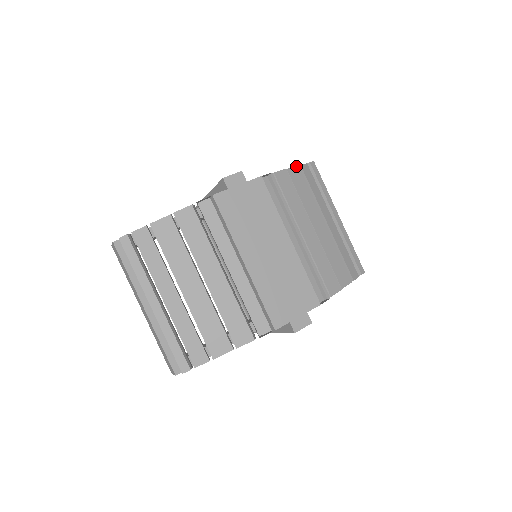
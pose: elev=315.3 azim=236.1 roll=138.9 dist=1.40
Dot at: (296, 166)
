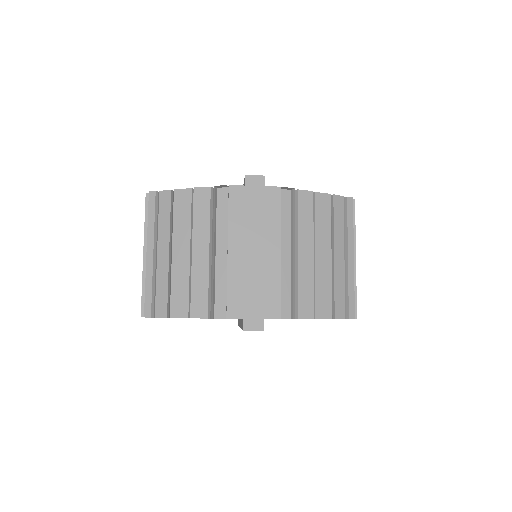
Dot at: (327, 193)
